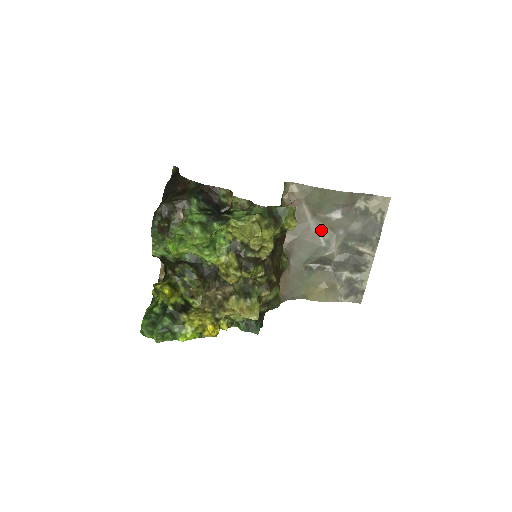
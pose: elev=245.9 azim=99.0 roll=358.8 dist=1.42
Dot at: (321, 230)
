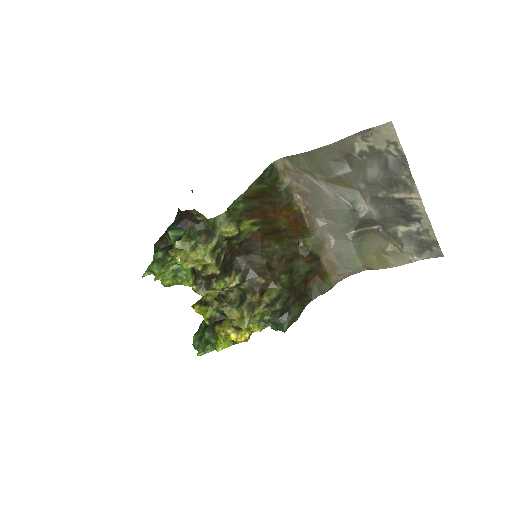
Dot at: (340, 192)
